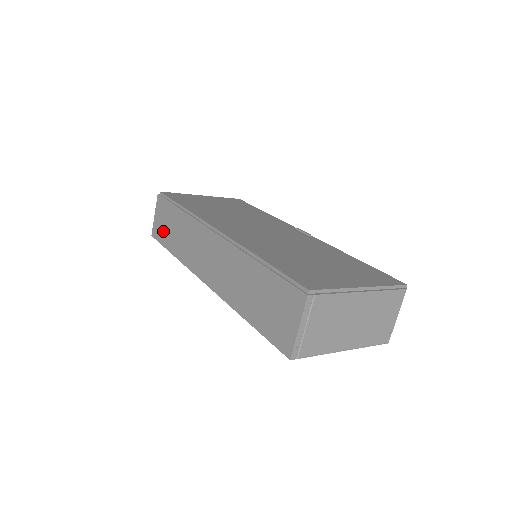
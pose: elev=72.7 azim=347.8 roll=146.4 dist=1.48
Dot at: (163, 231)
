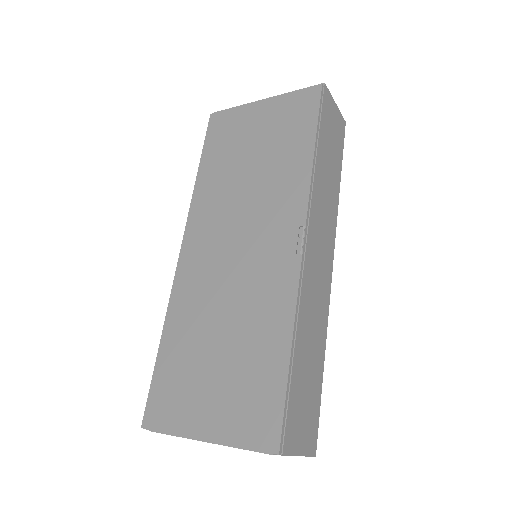
Dot at: occluded
